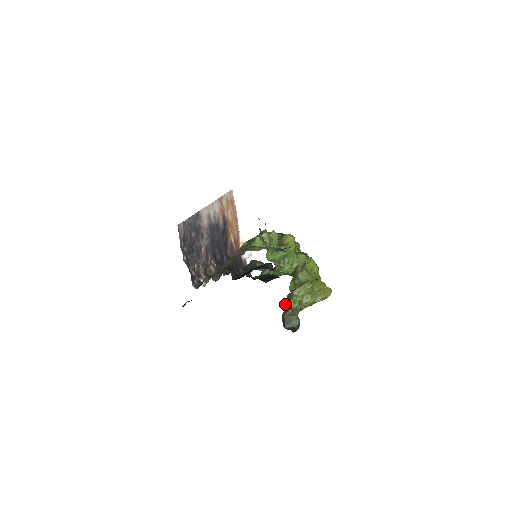
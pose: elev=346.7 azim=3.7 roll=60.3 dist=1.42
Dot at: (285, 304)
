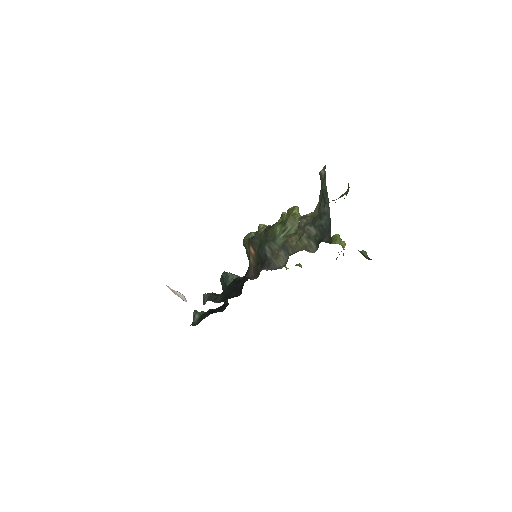
Dot at: occluded
